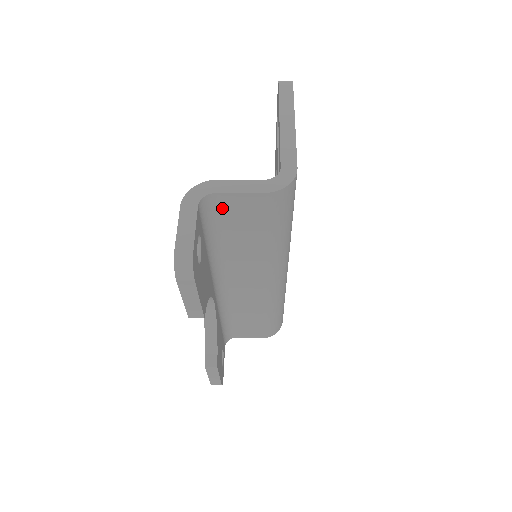
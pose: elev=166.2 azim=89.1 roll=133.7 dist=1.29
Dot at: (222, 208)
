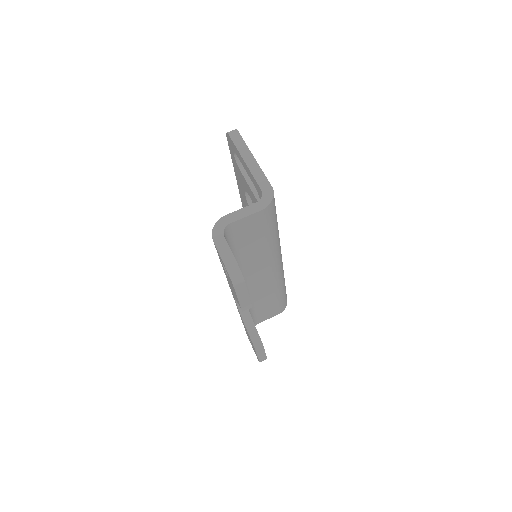
Dot at: (236, 231)
